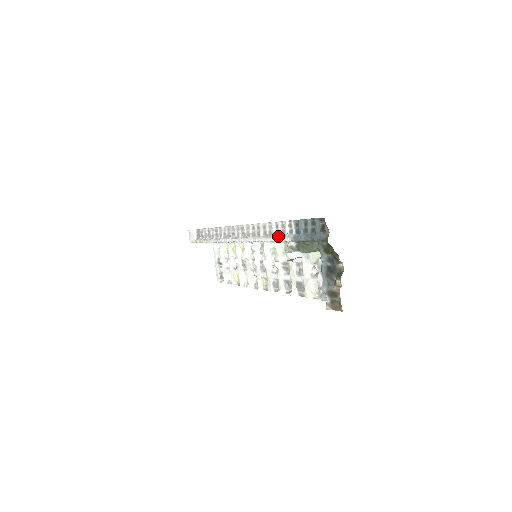
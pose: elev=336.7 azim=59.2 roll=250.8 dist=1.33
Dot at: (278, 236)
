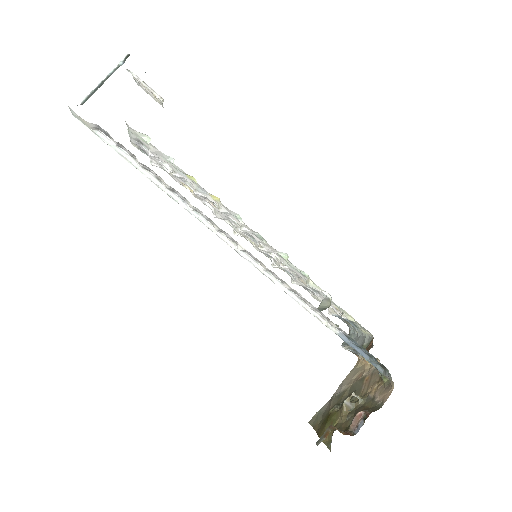
Dot at: (316, 315)
